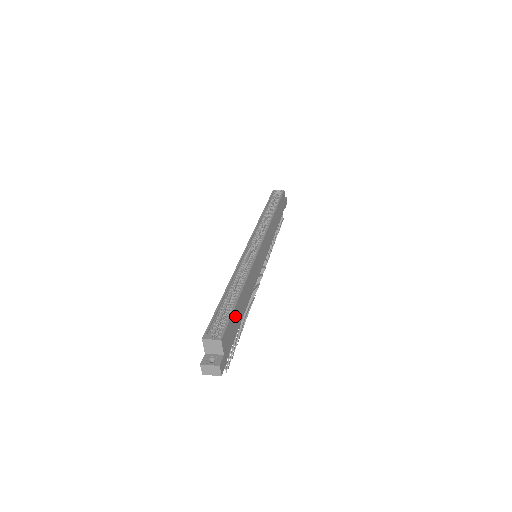
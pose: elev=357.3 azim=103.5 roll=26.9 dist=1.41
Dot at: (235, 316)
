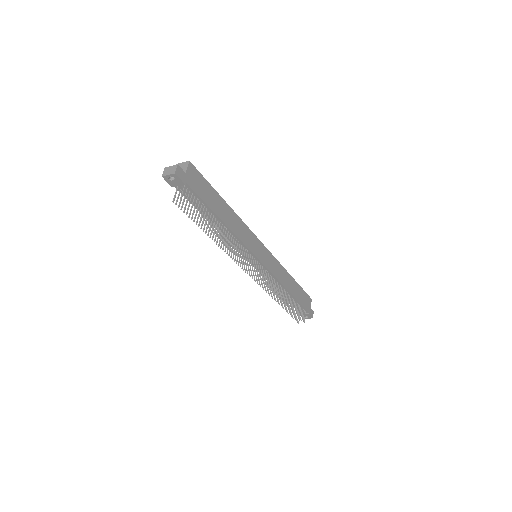
Dot at: (210, 192)
